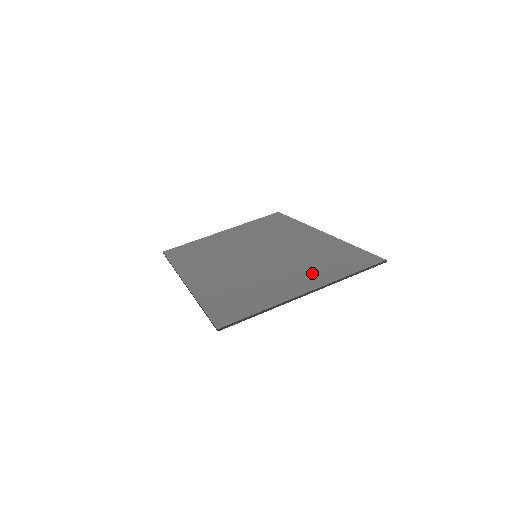
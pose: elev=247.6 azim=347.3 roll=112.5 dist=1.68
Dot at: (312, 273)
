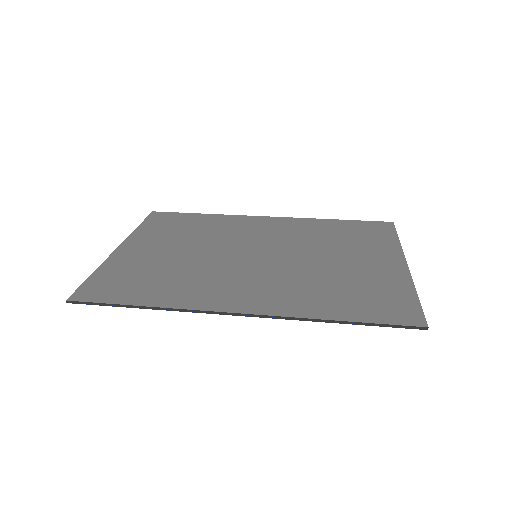
Dot at: (367, 249)
